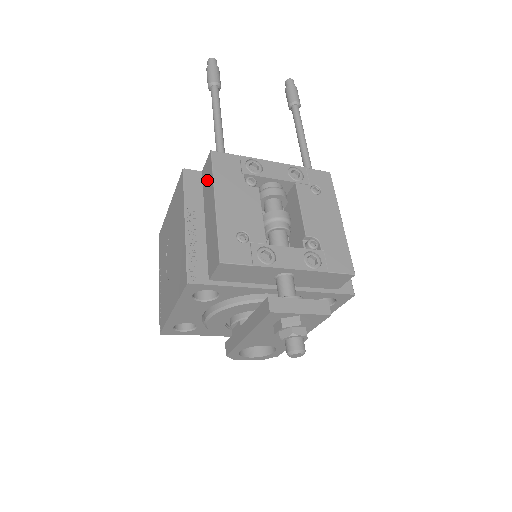
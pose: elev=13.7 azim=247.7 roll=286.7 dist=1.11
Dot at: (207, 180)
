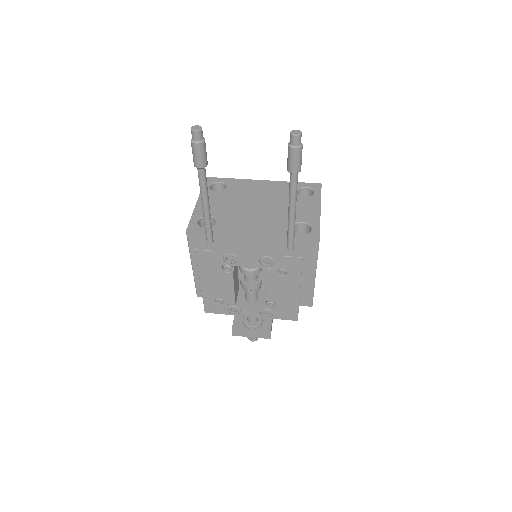
Dot at: occluded
